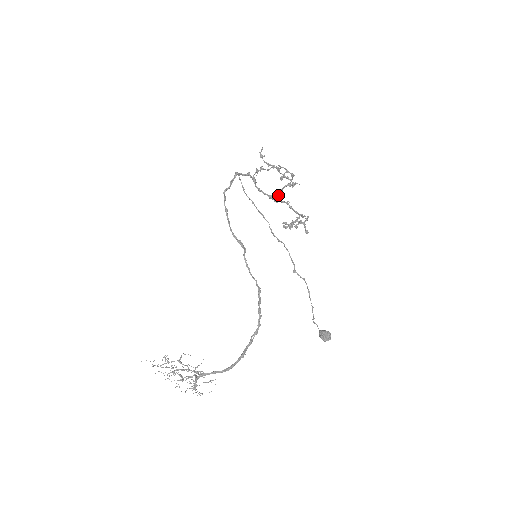
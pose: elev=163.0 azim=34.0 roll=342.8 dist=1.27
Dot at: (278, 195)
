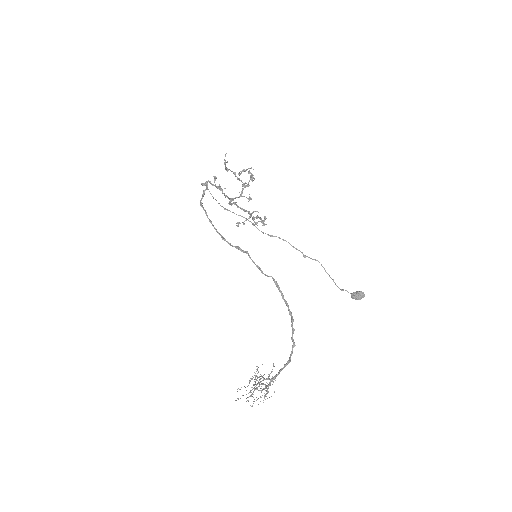
Dot at: occluded
